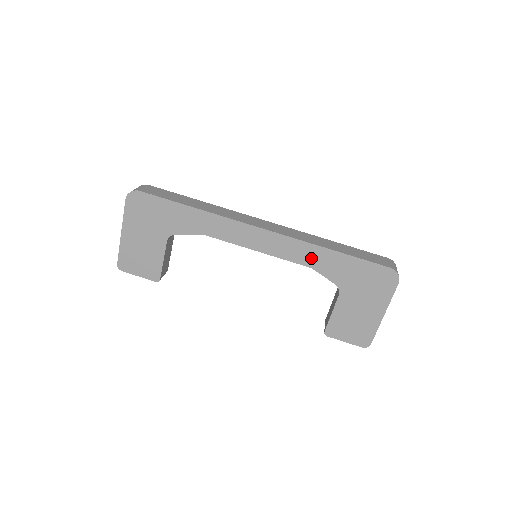
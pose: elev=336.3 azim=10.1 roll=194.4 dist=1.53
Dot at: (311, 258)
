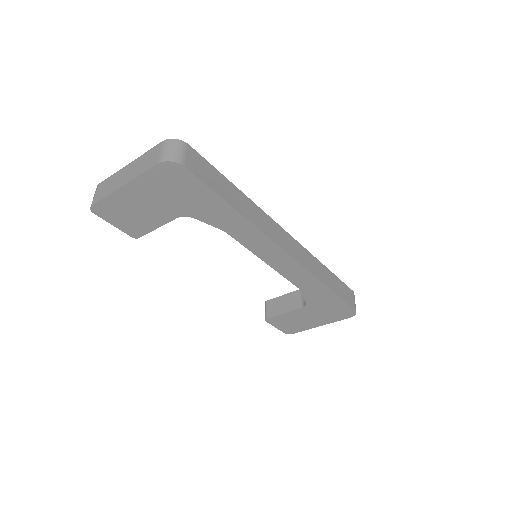
Dot at: (306, 284)
